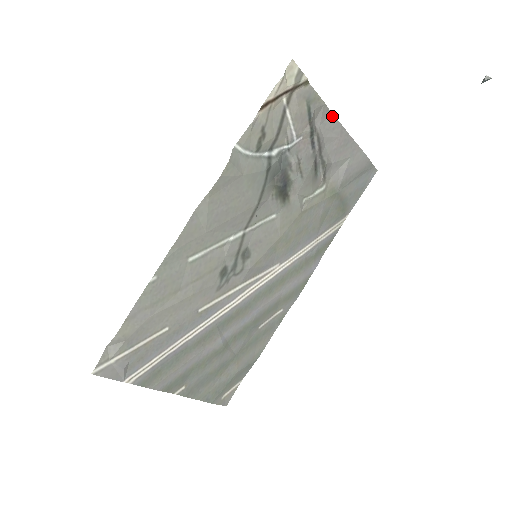
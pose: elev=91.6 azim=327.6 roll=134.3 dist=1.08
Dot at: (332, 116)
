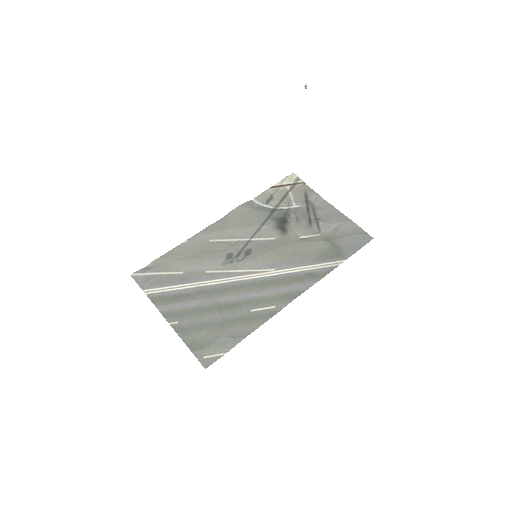
Dot at: (325, 201)
